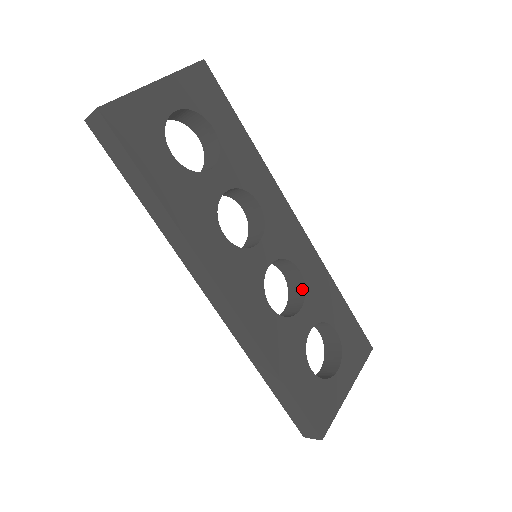
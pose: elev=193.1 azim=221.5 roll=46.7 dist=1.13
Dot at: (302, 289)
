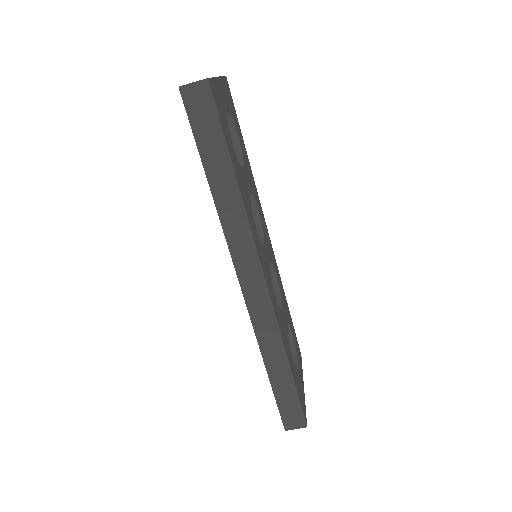
Dot at: (277, 293)
